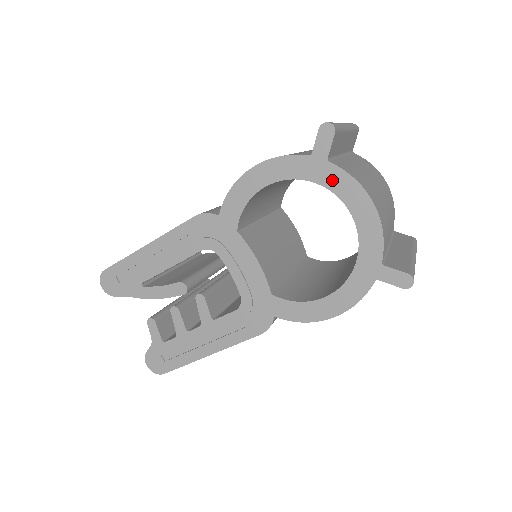
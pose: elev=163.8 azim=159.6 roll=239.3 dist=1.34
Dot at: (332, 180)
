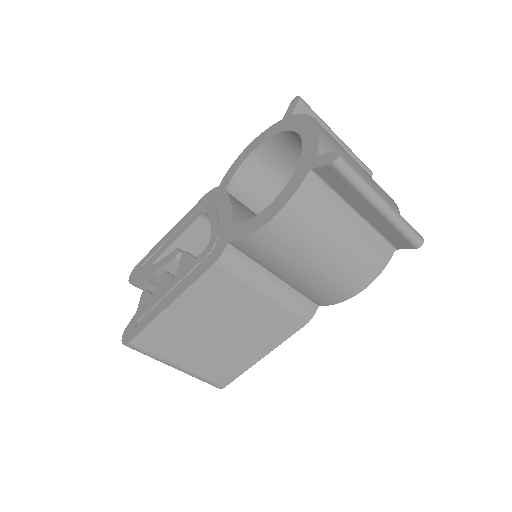
Dot at: (292, 124)
